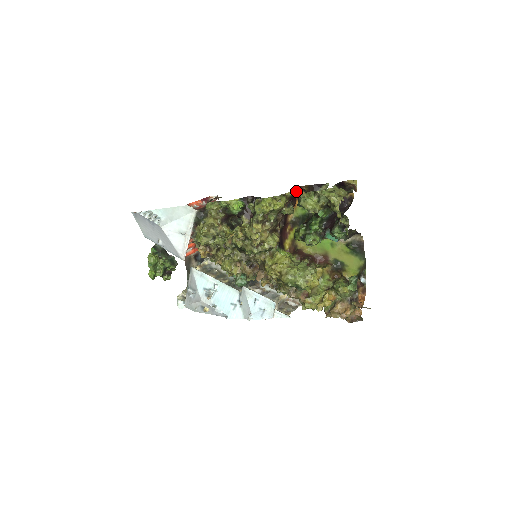
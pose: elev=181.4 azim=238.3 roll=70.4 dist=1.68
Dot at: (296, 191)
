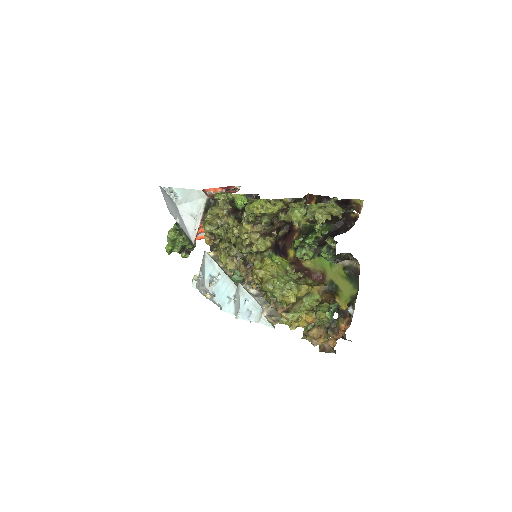
Dot at: (296, 199)
